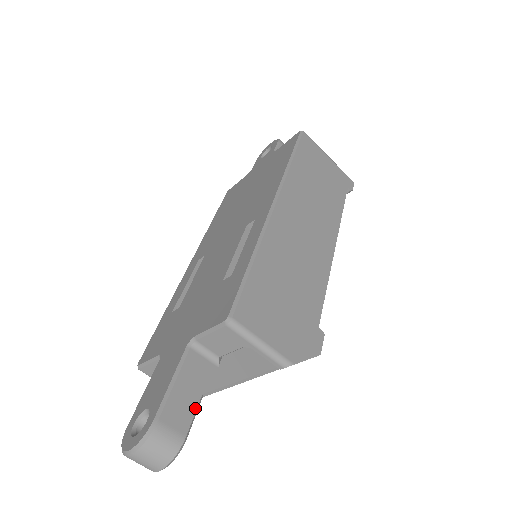
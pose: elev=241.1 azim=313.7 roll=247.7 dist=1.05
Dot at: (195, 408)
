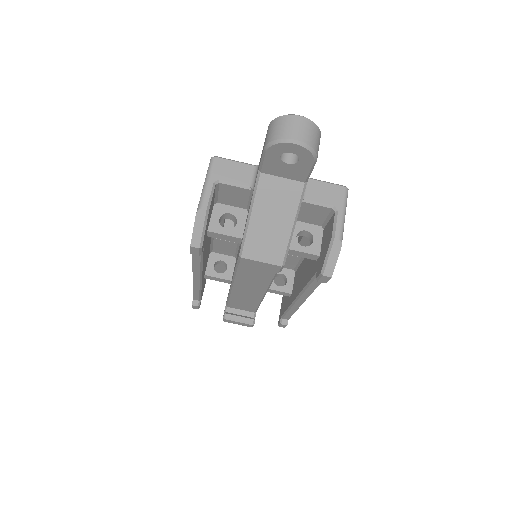
Dot at: occluded
